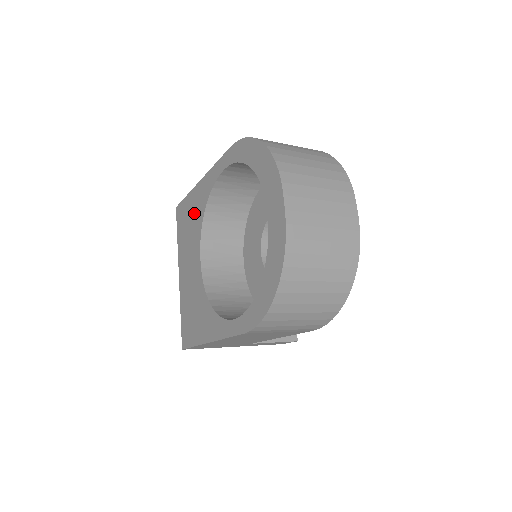
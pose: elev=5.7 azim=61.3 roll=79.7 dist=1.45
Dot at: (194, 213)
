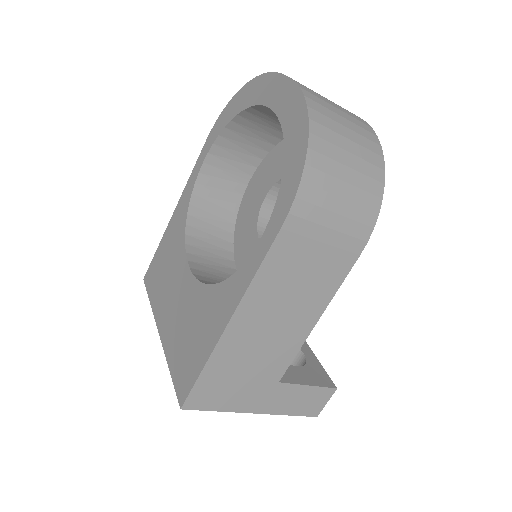
Dot at: (171, 245)
